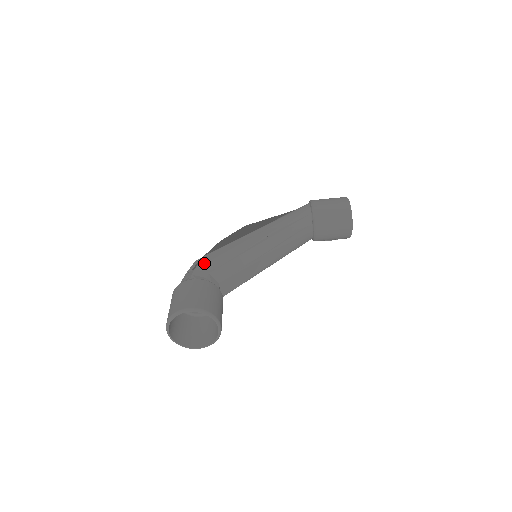
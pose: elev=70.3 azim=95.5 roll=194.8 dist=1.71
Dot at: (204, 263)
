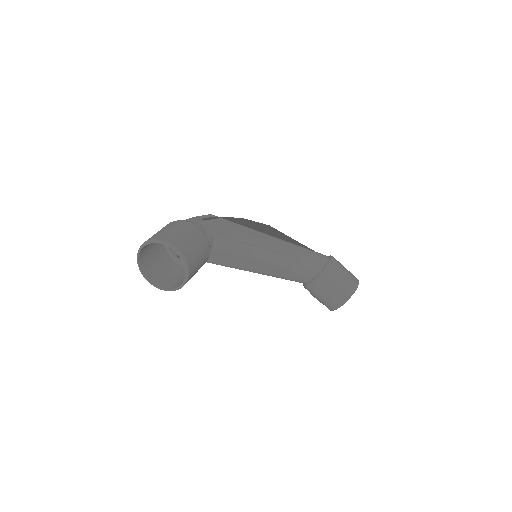
Dot at: (217, 223)
